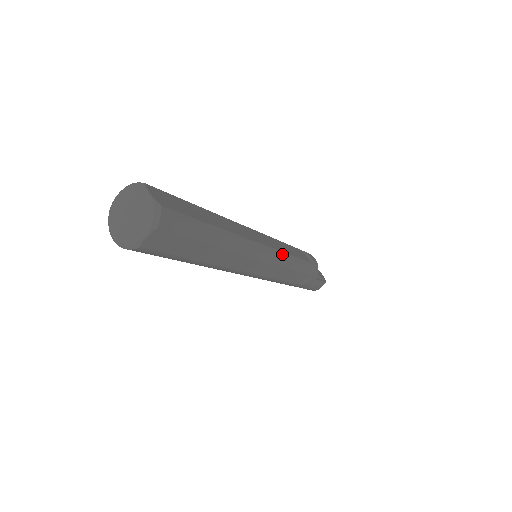
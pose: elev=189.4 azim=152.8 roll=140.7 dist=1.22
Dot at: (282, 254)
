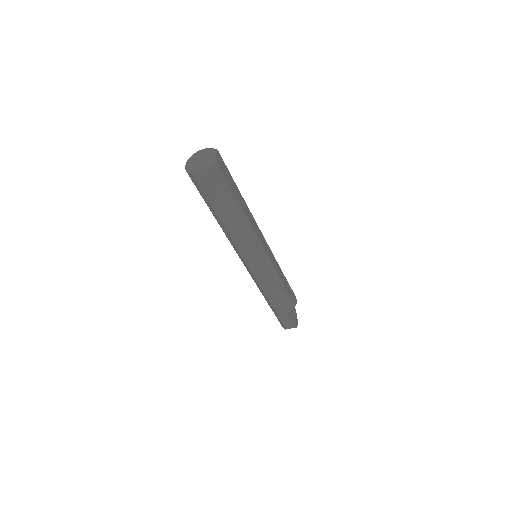
Dot at: (271, 265)
